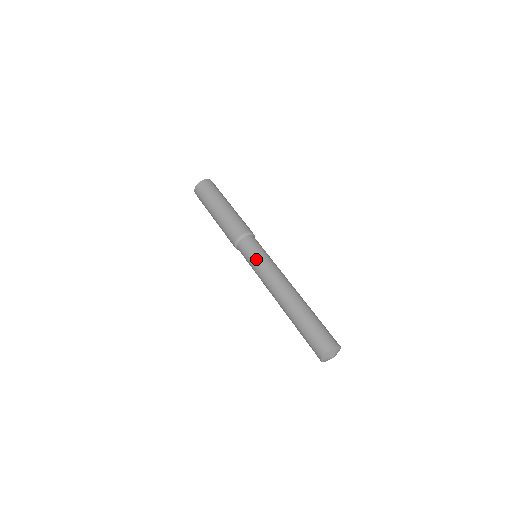
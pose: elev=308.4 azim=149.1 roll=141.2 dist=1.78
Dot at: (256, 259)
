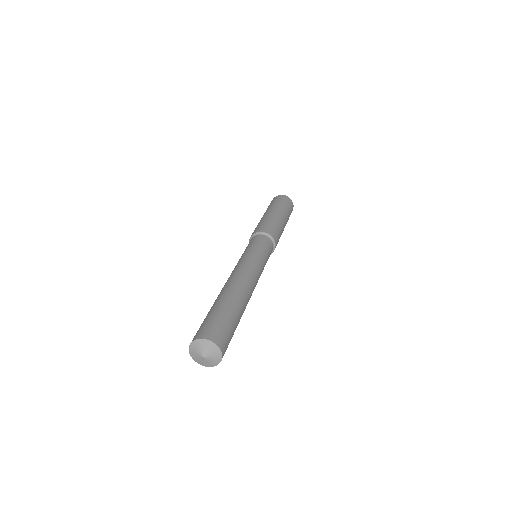
Dot at: (245, 251)
